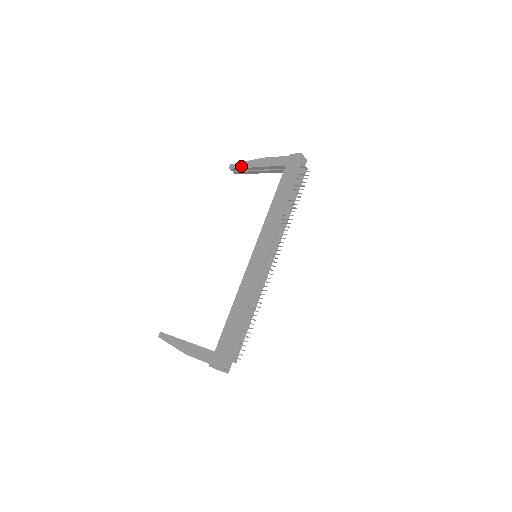
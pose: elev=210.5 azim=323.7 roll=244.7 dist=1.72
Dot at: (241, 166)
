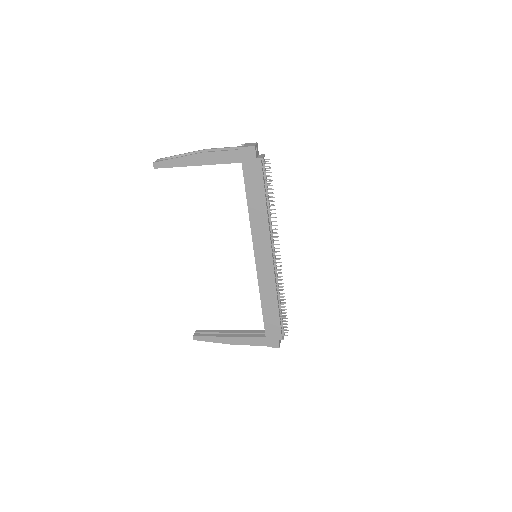
Dot at: (173, 165)
